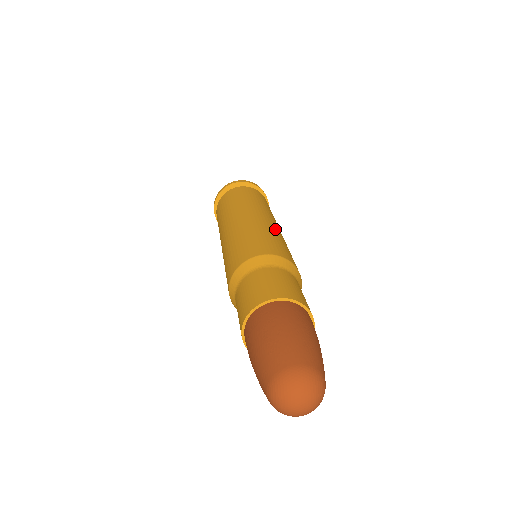
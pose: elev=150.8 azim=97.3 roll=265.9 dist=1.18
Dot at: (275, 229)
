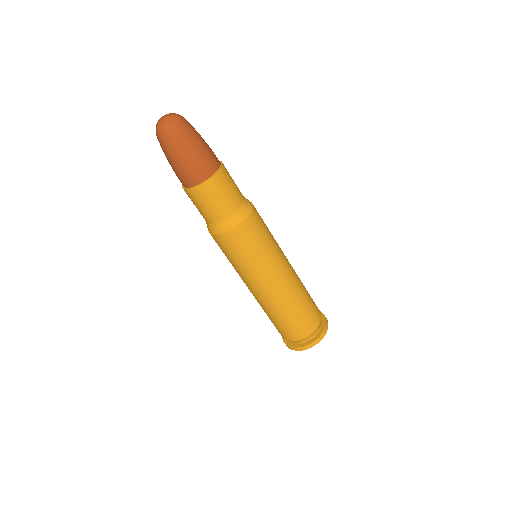
Dot at: occluded
